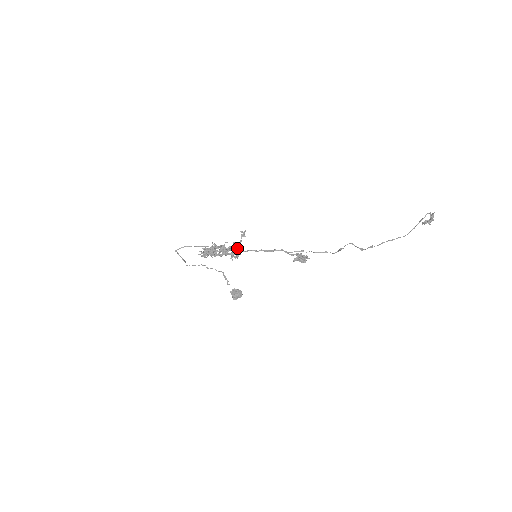
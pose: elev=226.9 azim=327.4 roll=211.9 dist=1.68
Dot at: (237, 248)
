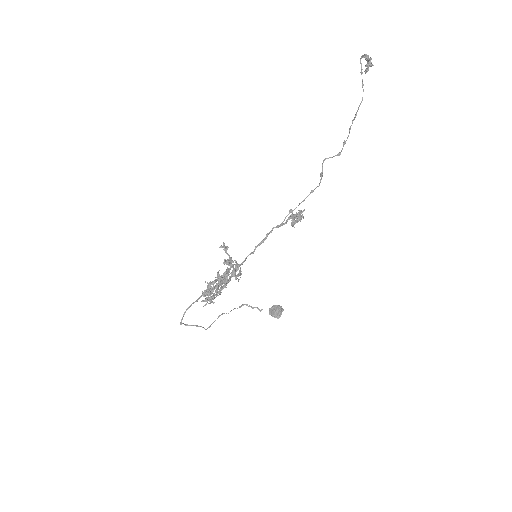
Dot at: (231, 264)
